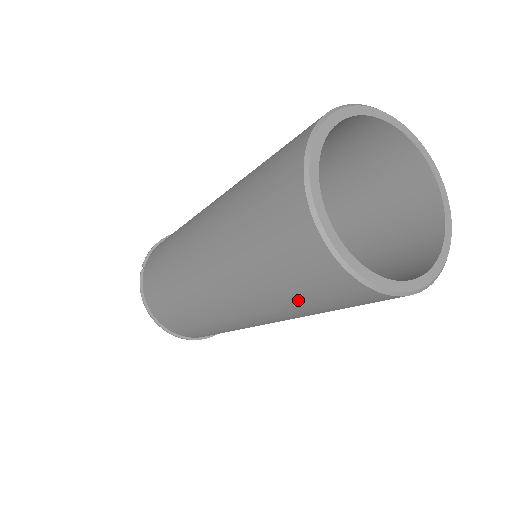
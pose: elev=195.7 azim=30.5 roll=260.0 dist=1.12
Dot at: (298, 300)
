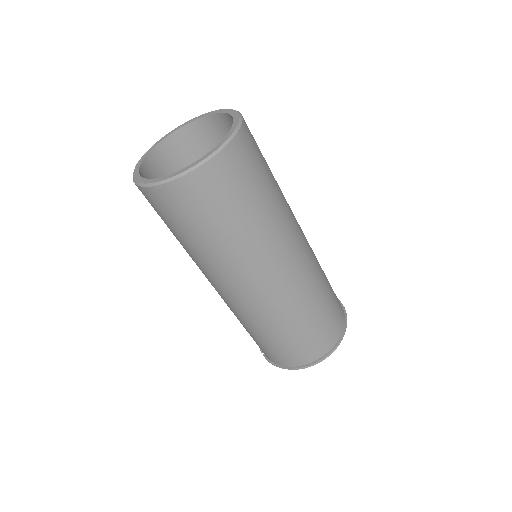
Dot at: (222, 224)
